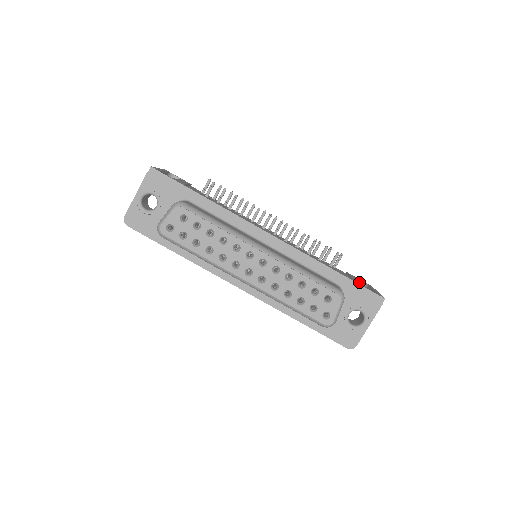
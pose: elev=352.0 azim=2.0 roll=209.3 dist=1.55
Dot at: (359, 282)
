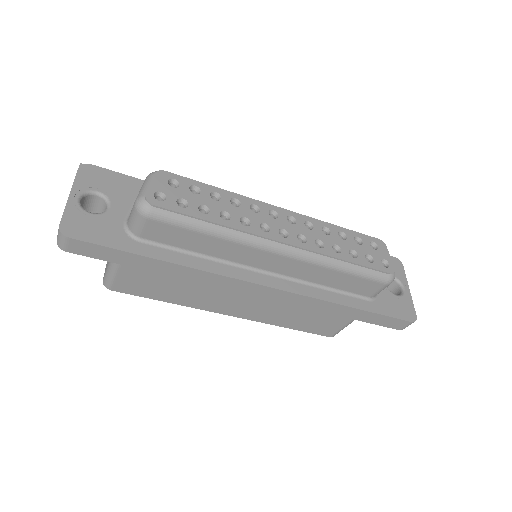
Dot at: occluded
